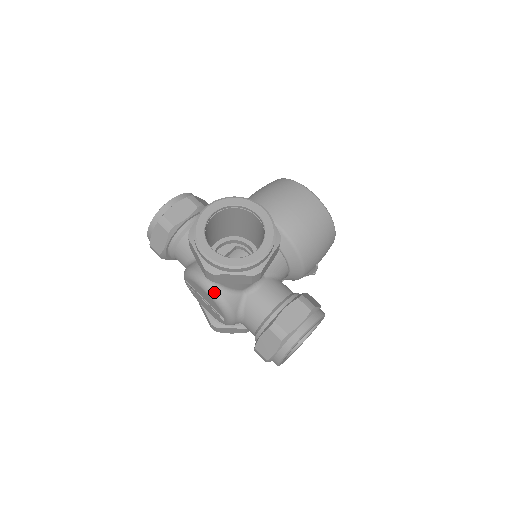
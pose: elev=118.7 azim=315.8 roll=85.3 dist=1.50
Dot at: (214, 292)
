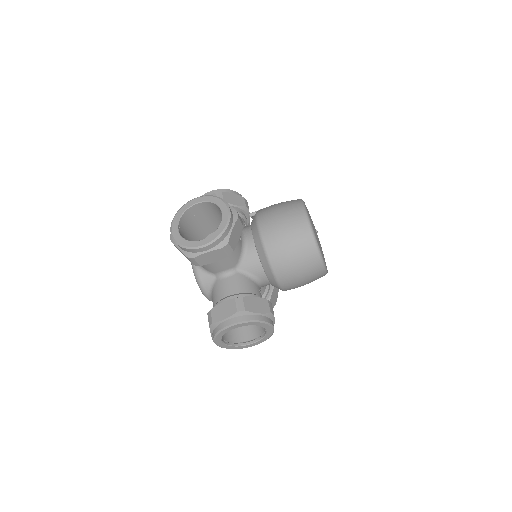
Dot at: occluded
